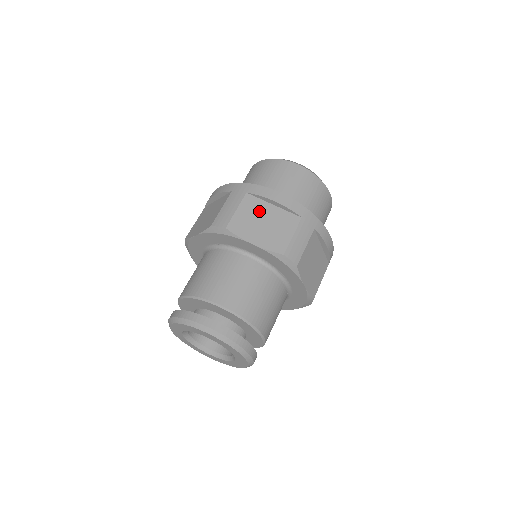
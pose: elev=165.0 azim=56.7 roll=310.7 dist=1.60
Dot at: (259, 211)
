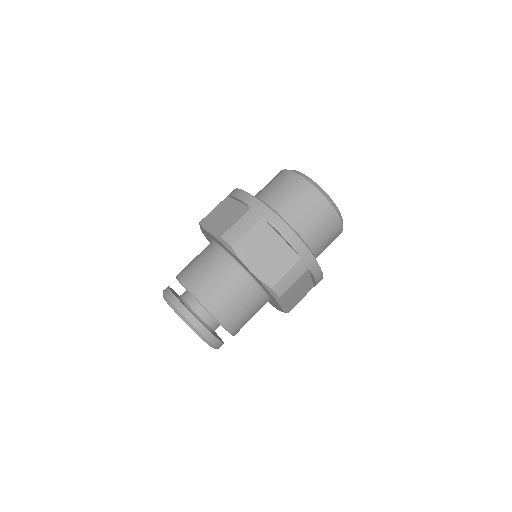
Dot at: (266, 240)
